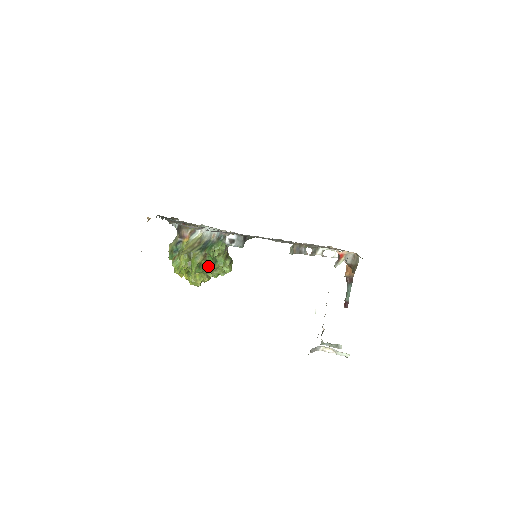
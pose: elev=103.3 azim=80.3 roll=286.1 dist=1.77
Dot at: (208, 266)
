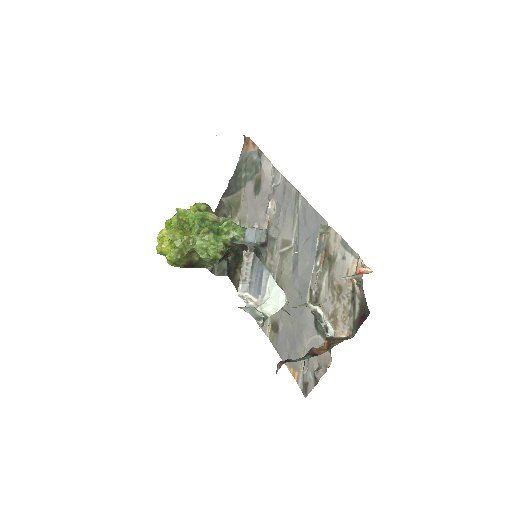
Dot at: (209, 226)
